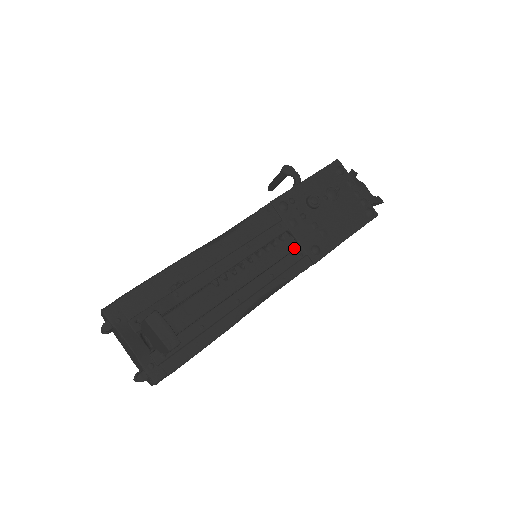
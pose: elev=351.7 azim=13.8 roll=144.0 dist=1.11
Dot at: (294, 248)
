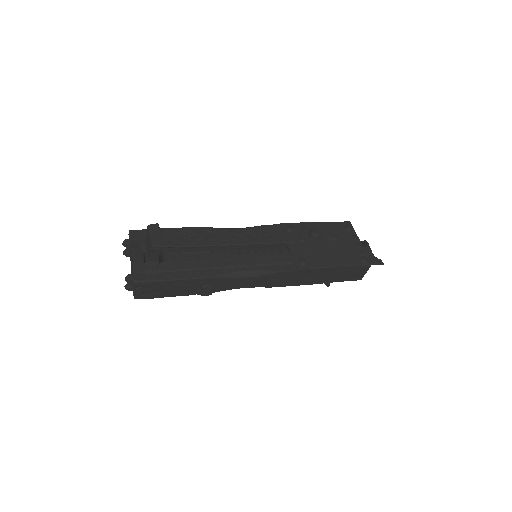
Dot at: occluded
